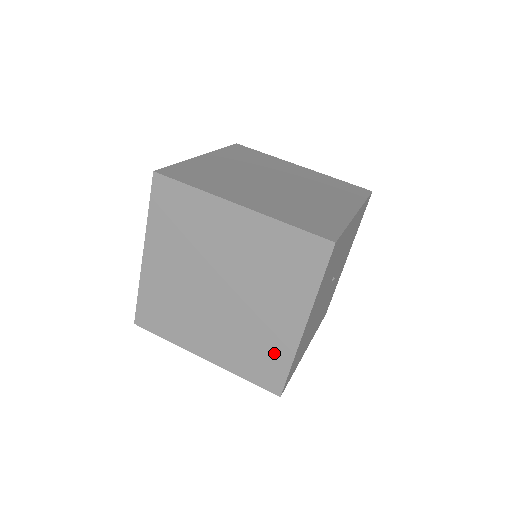
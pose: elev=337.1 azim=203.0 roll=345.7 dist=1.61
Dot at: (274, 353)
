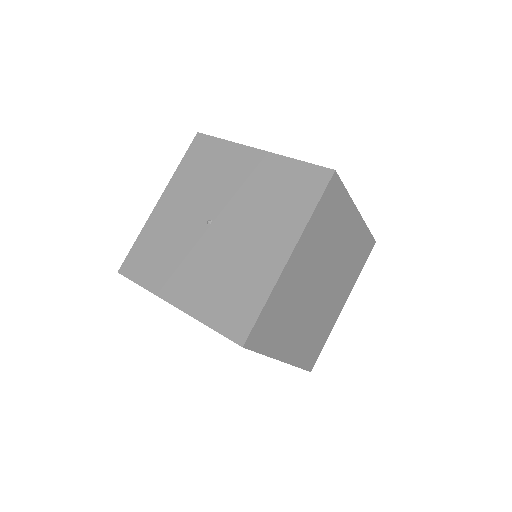
Dot at: occluded
